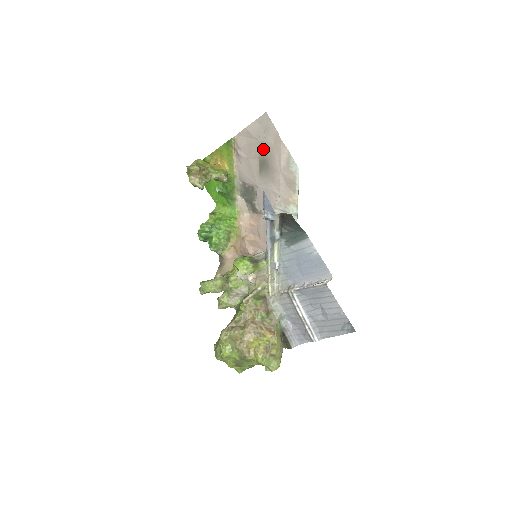
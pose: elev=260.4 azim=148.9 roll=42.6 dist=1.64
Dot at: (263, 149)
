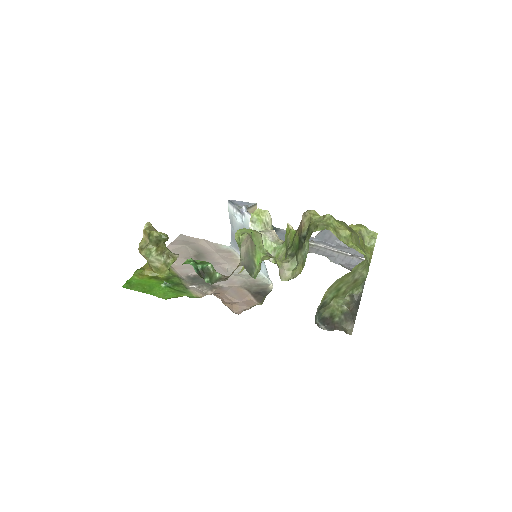
Dot at: (192, 248)
